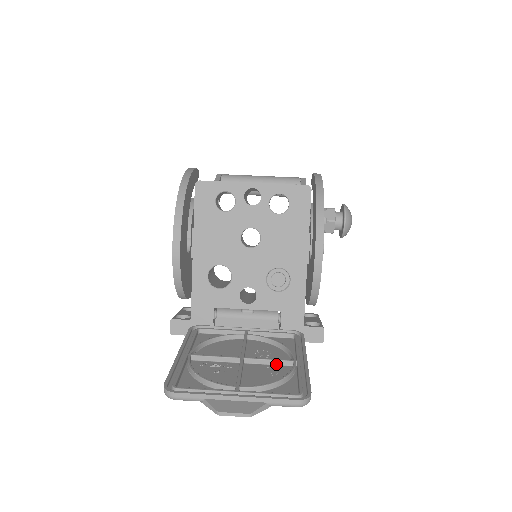
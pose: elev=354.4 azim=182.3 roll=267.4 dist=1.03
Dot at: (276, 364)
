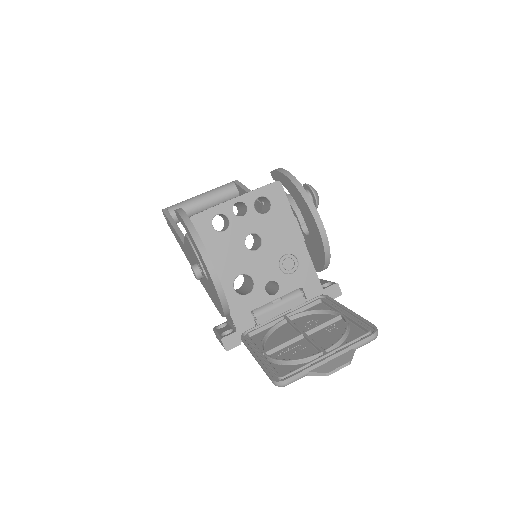
Dot at: (329, 324)
